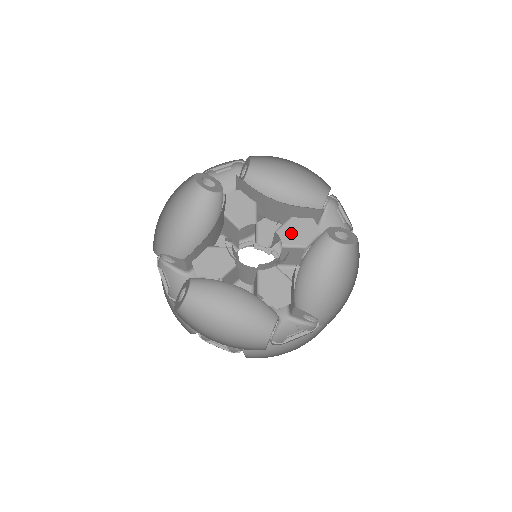
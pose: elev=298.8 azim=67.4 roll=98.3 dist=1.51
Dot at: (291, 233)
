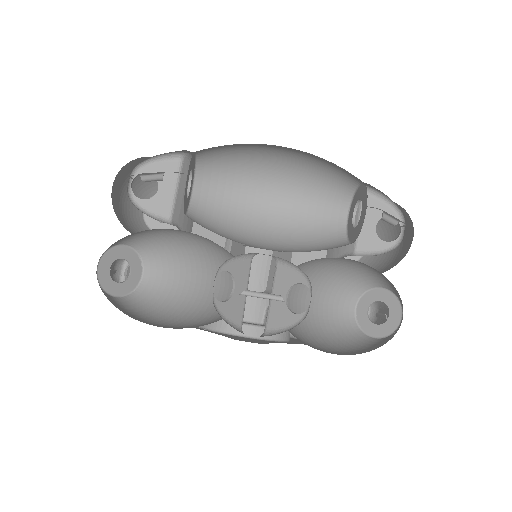
Dot at: occluded
